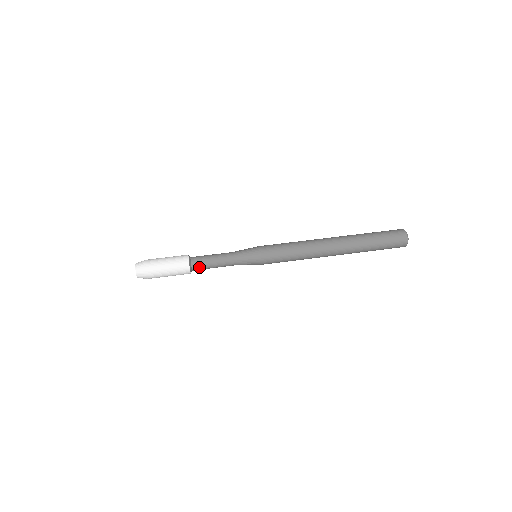
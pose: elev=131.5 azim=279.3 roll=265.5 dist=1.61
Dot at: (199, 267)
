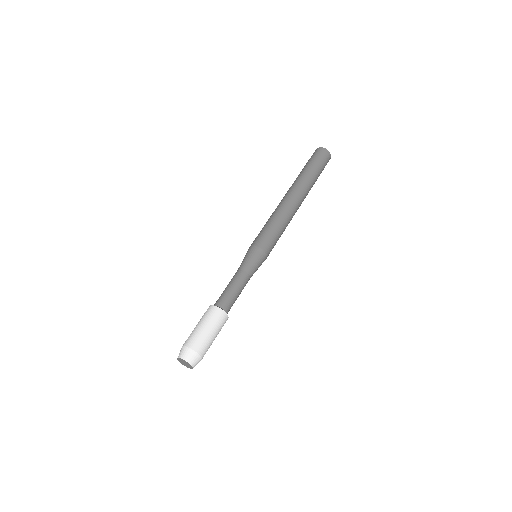
Dot at: (230, 305)
